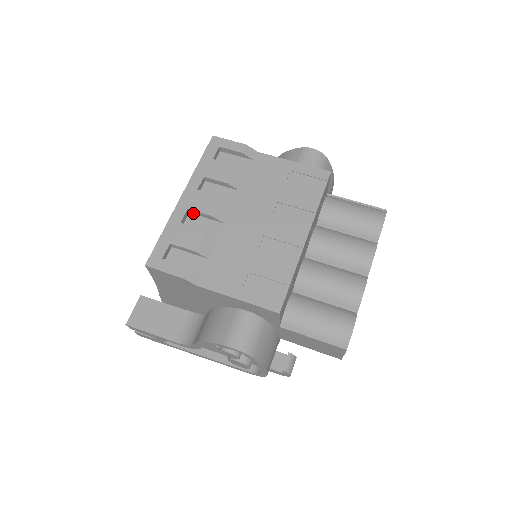
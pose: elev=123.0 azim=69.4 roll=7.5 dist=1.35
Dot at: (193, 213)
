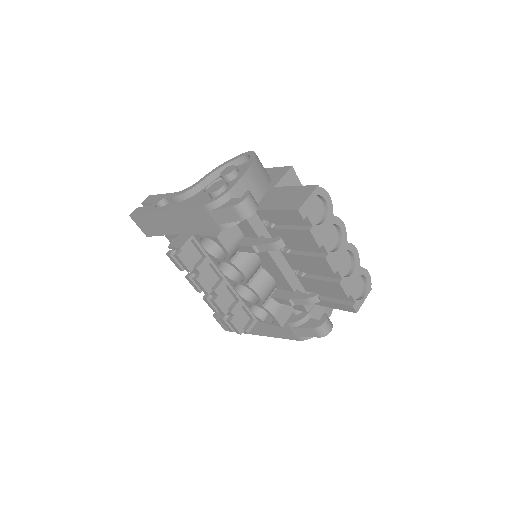
Dot at: occluded
